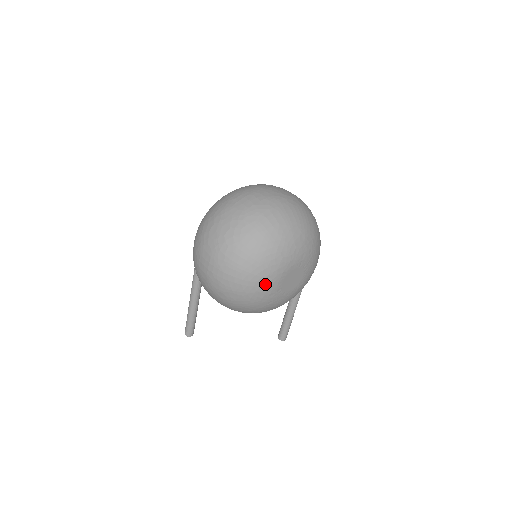
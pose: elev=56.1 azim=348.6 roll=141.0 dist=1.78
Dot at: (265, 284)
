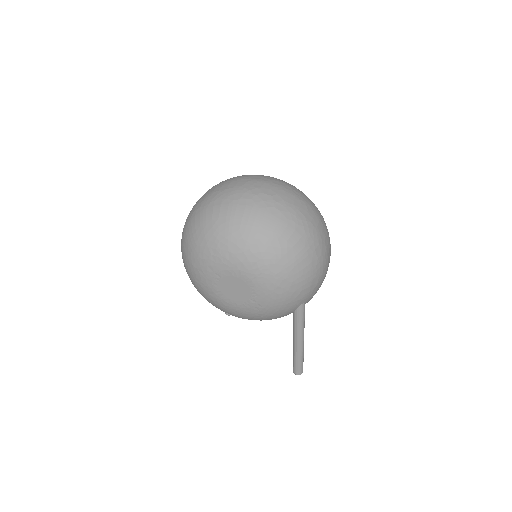
Dot at: (199, 276)
